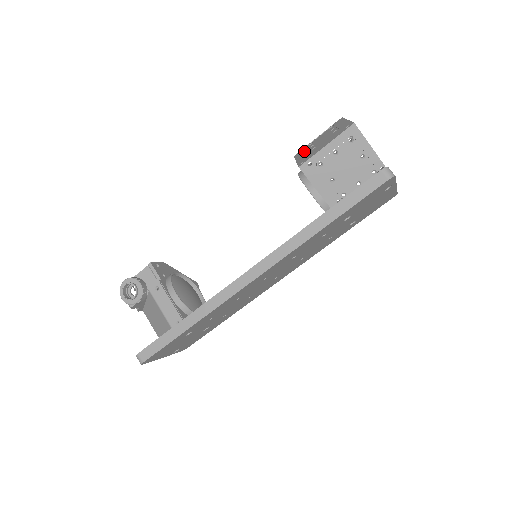
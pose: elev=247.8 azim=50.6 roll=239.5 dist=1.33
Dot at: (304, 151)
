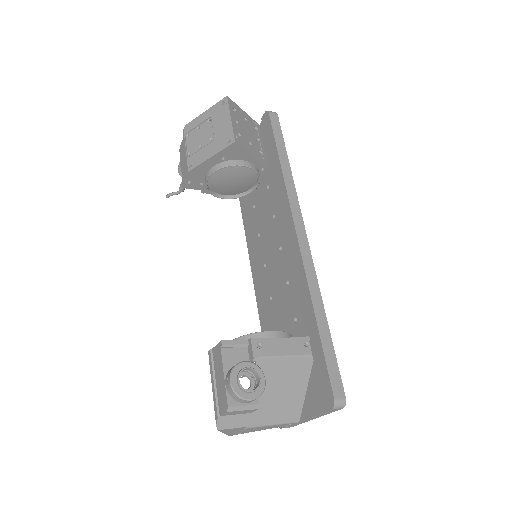
Dot at: (200, 154)
